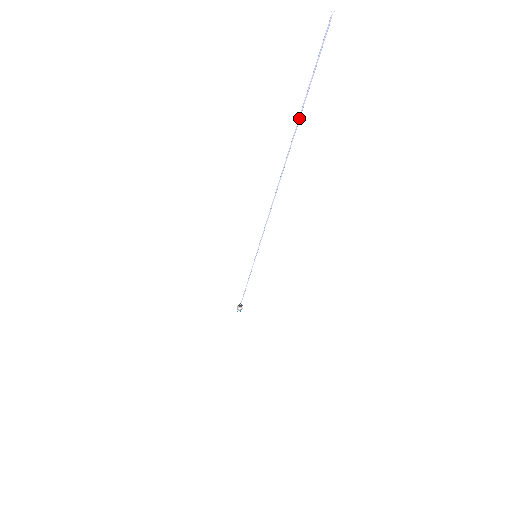
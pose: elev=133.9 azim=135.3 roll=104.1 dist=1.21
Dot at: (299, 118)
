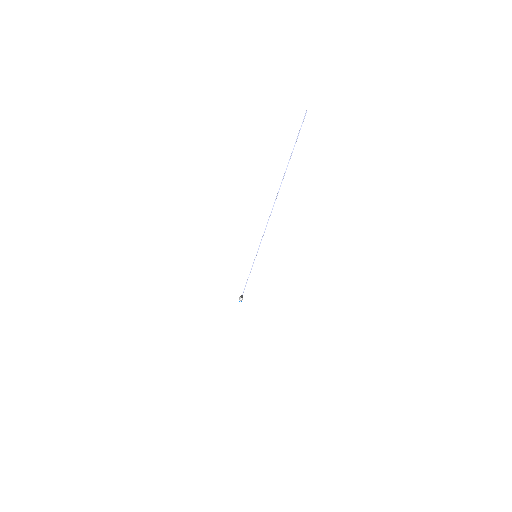
Dot at: occluded
